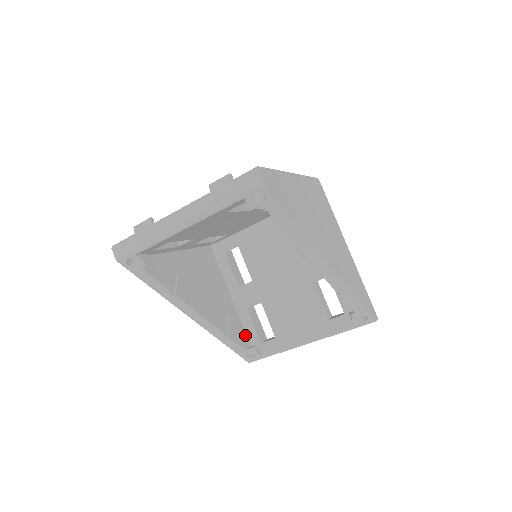
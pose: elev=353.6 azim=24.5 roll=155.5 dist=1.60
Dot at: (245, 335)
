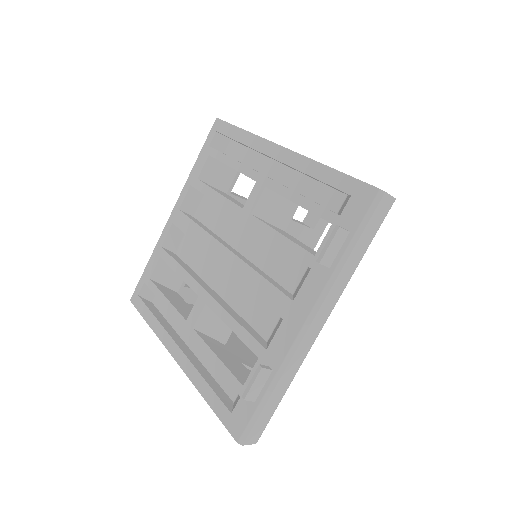
Dot at: occluded
